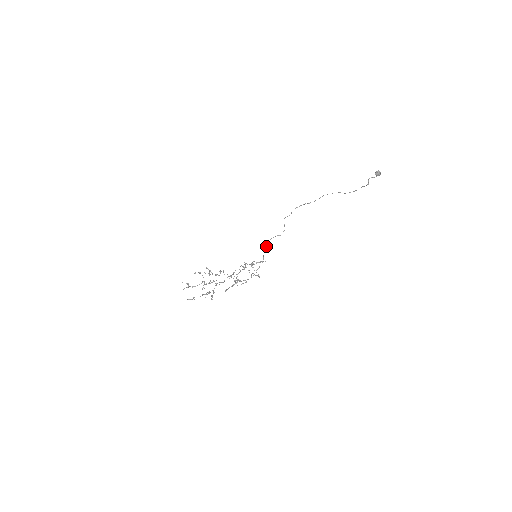
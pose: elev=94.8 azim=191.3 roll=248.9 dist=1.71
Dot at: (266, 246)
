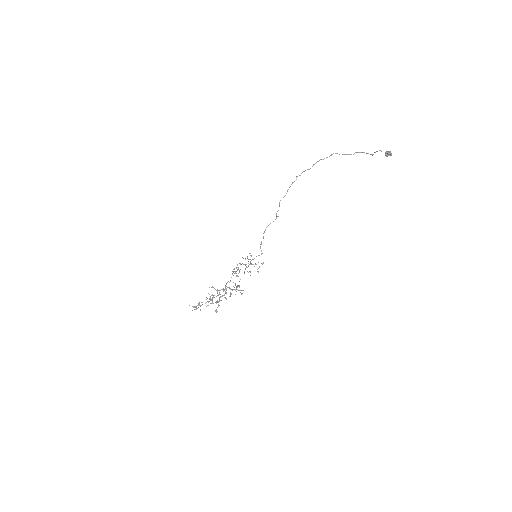
Dot at: occluded
